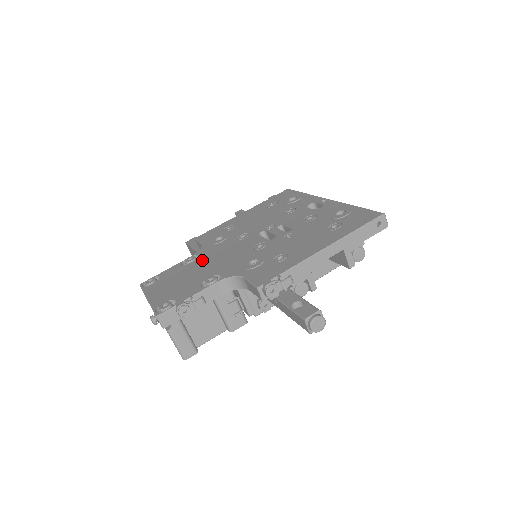
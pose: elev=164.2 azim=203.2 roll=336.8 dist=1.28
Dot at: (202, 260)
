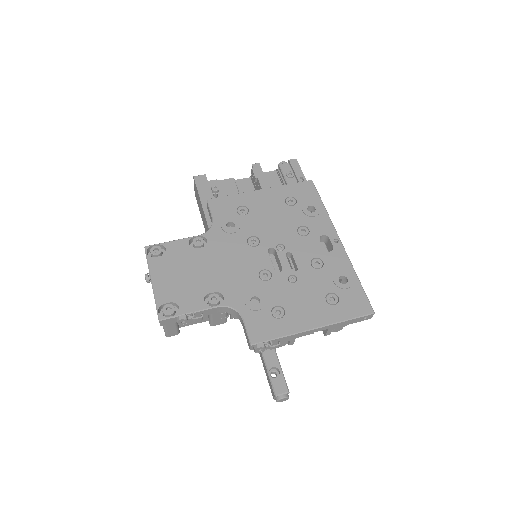
Dot at: (210, 254)
